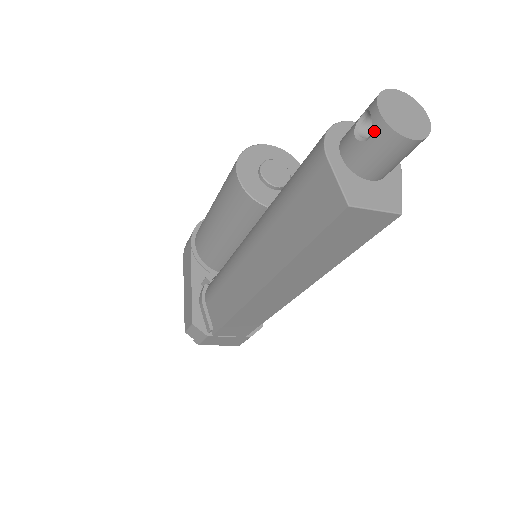
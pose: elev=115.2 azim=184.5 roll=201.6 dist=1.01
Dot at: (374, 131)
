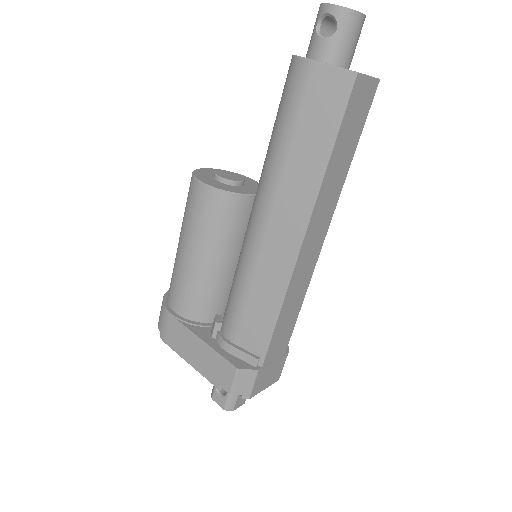
Dot at: (338, 20)
